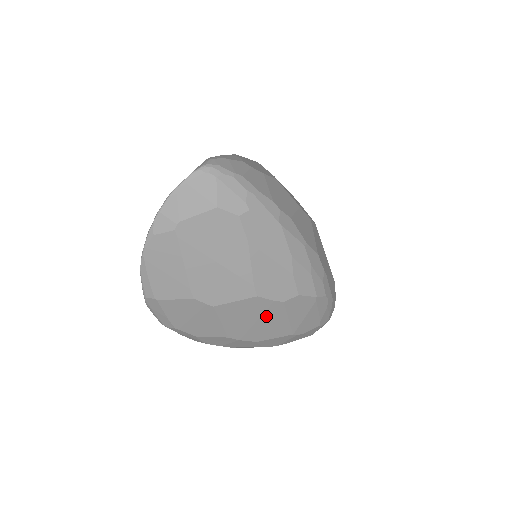
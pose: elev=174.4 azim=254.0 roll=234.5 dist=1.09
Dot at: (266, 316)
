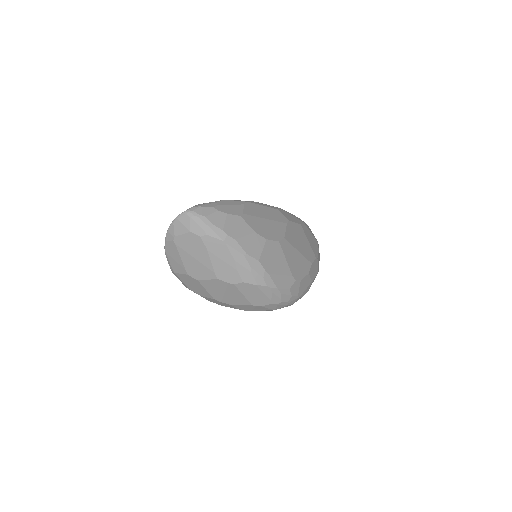
Dot at: (229, 291)
